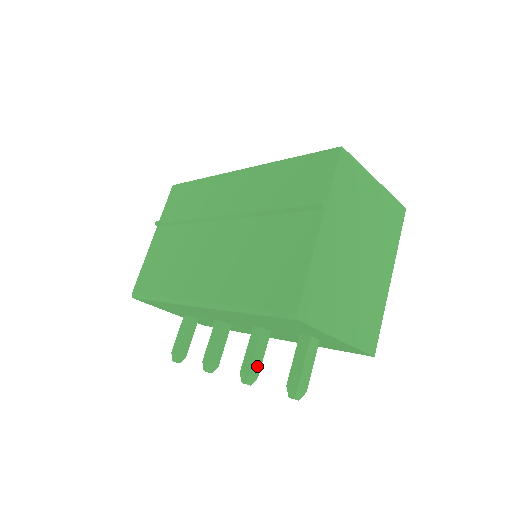
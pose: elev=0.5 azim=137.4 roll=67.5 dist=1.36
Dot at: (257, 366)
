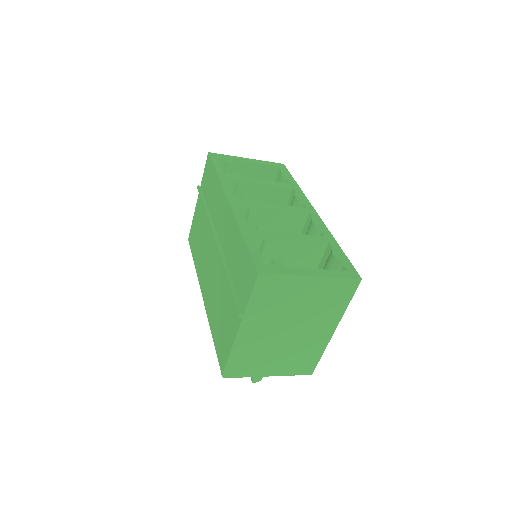
Dot at: occluded
